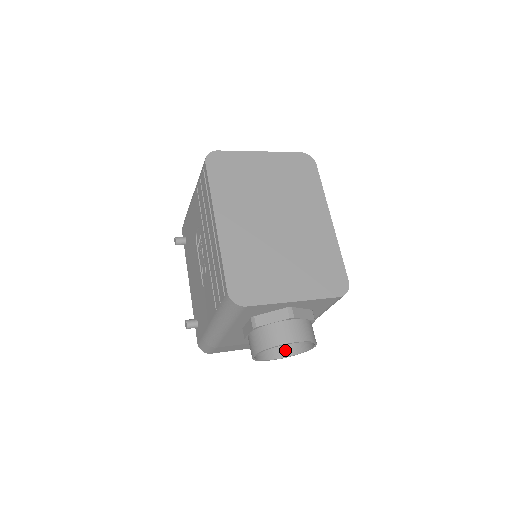
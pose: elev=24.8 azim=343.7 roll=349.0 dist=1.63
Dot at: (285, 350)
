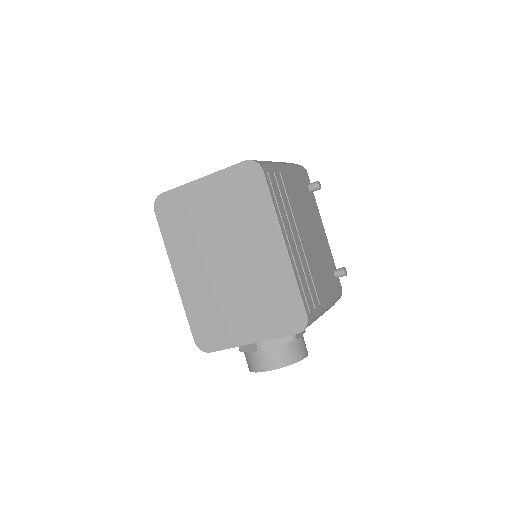
Dot at: occluded
